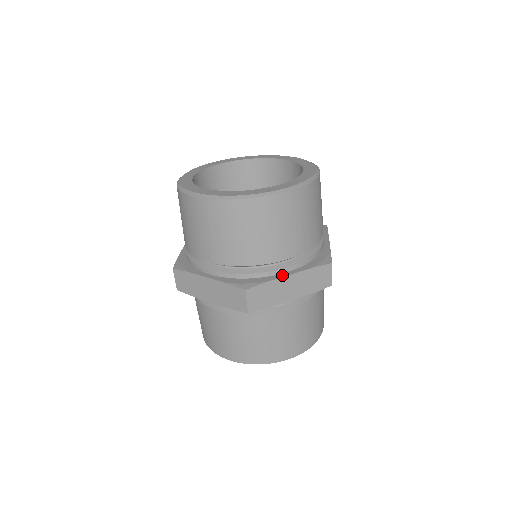
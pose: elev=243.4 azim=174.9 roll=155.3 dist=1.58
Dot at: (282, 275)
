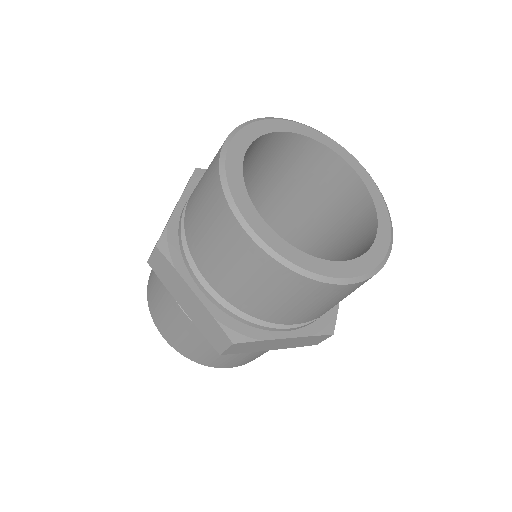
Dot at: occluded
